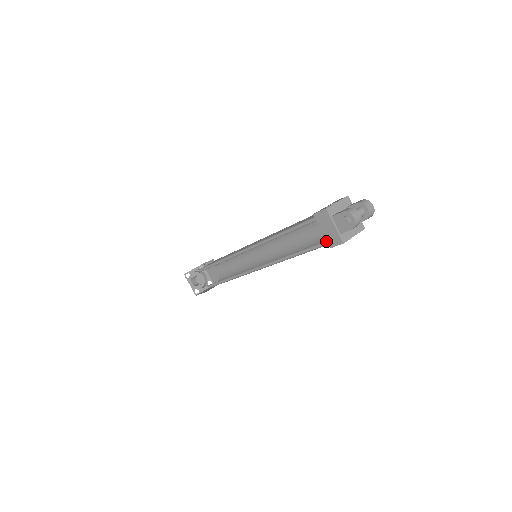
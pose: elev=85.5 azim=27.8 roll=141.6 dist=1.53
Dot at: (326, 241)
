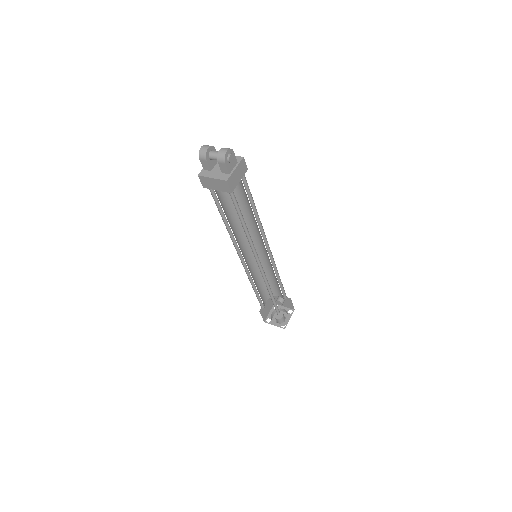
Dot at: occluded
